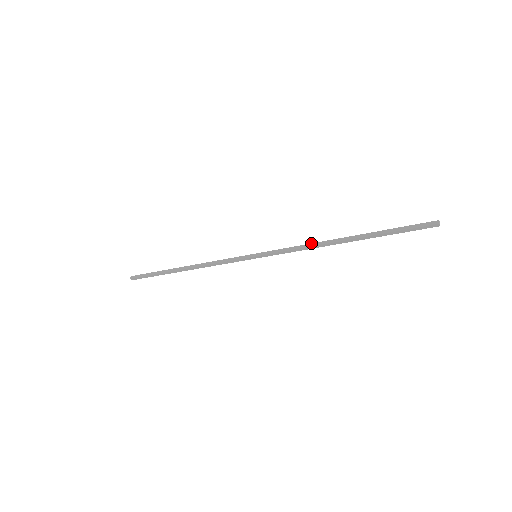
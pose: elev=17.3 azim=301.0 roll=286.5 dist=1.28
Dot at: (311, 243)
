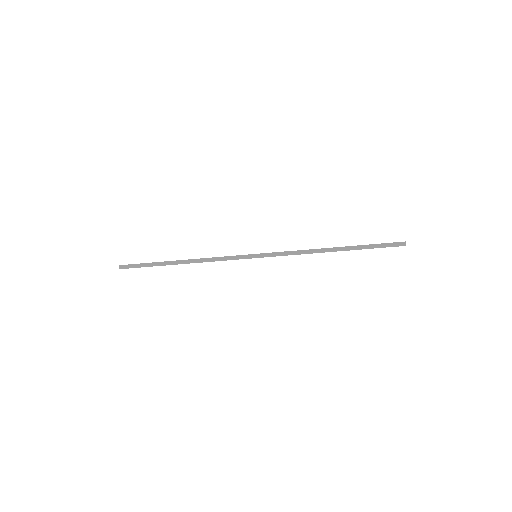
Dot at: occluded
